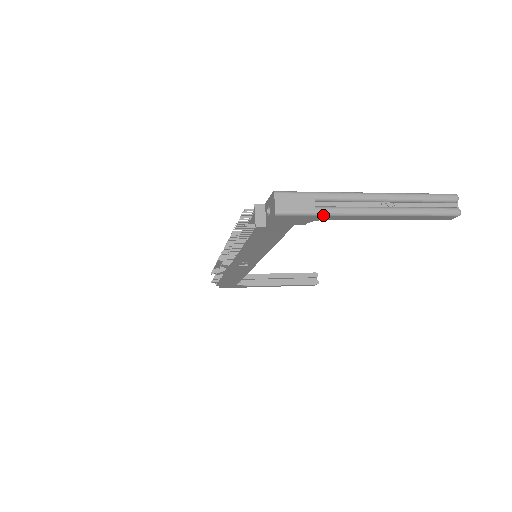
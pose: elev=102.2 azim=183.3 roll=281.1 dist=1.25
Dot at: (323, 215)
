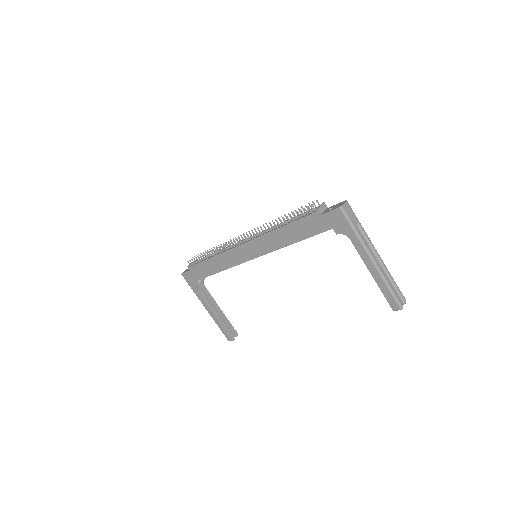
Dot at: (355, 233)
